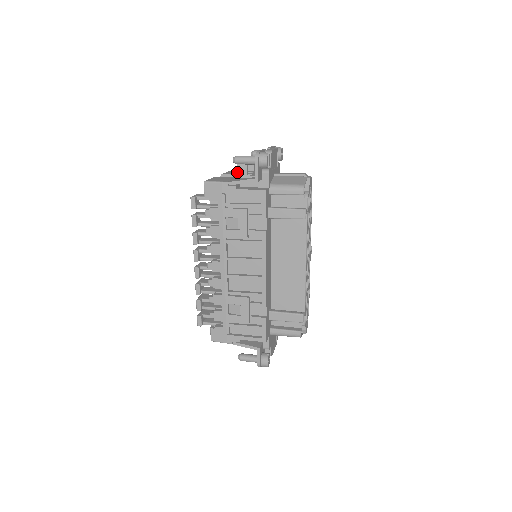
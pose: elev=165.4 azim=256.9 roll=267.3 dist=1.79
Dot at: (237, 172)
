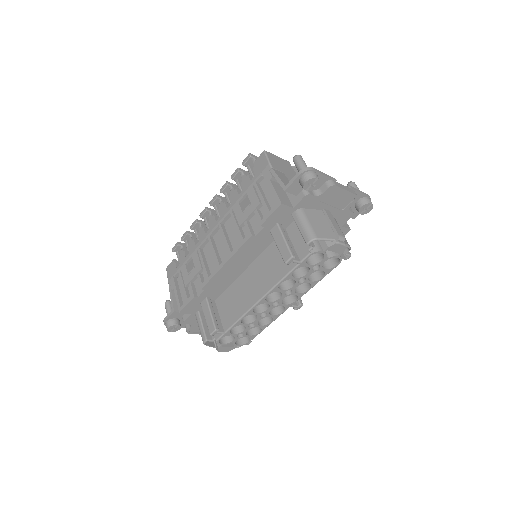
Dot at: occluded
